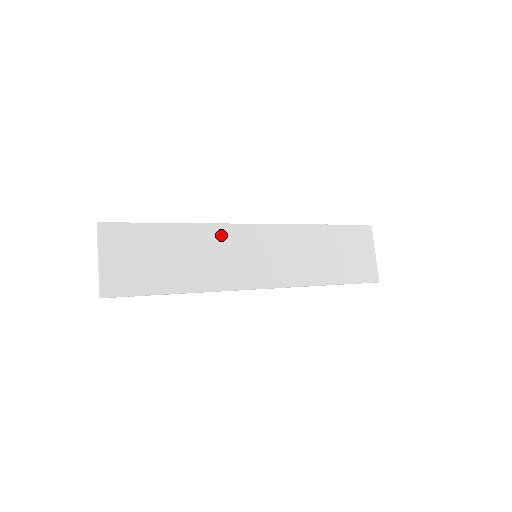
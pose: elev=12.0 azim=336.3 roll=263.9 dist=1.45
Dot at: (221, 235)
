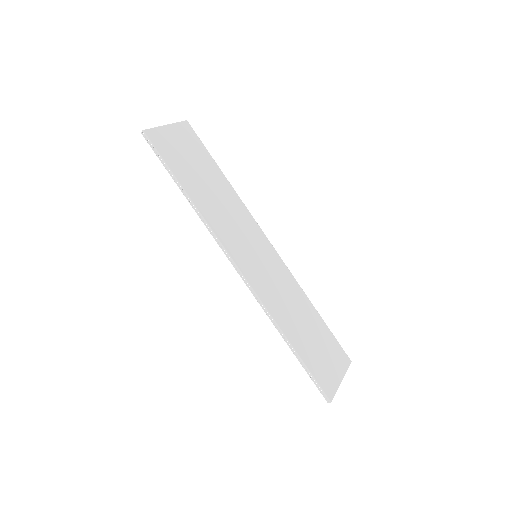
Dot at: (246, 218)
